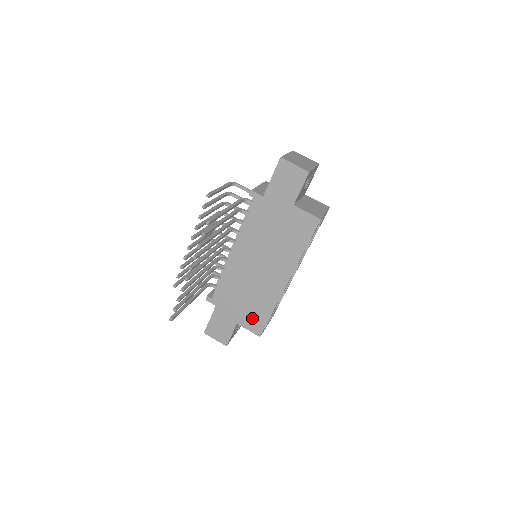
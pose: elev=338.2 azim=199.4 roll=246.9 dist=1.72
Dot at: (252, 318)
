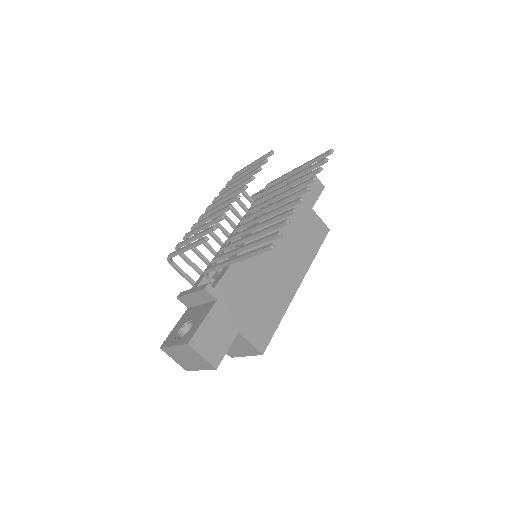
Dot at: (258, 325)
